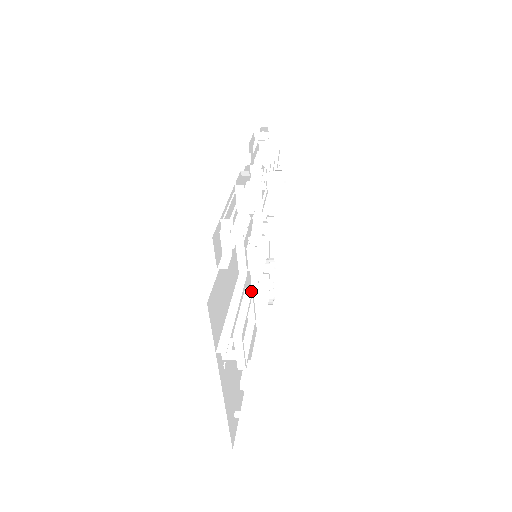
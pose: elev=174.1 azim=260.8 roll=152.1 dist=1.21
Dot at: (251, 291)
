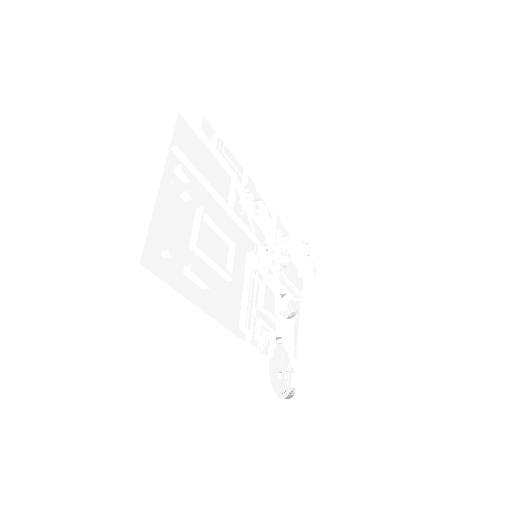
Dot at: (235, 241)
